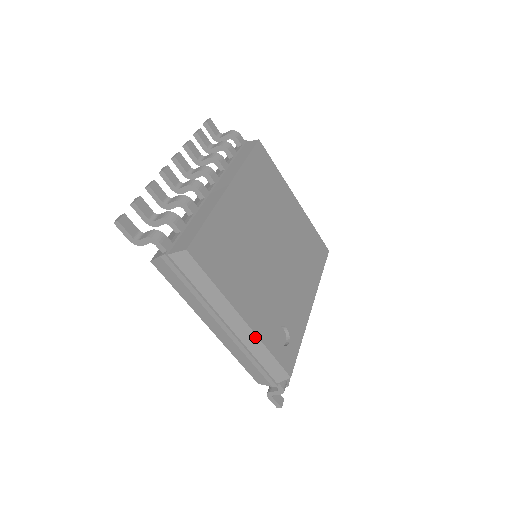
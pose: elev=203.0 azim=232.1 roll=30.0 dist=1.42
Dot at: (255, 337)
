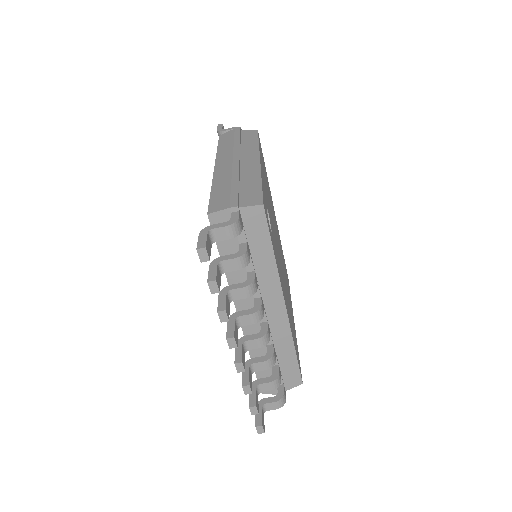
Dot at: (258, 171)
